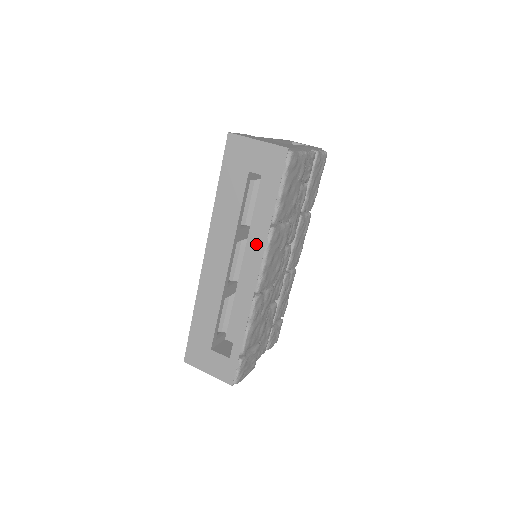
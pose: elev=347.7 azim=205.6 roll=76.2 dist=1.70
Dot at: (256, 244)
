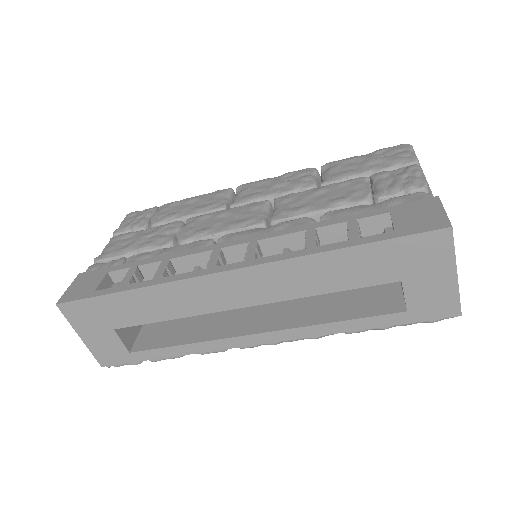
Dot at: (302, 327)
